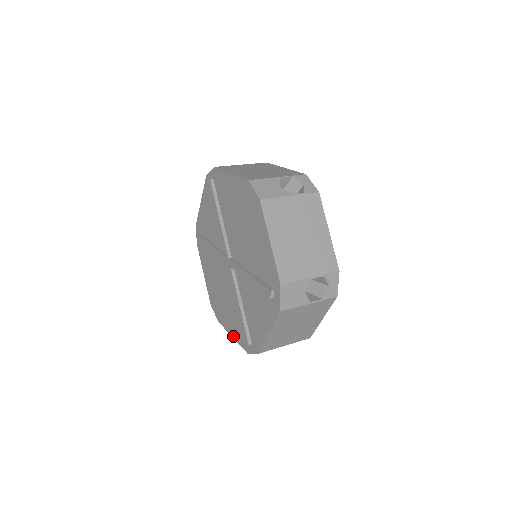
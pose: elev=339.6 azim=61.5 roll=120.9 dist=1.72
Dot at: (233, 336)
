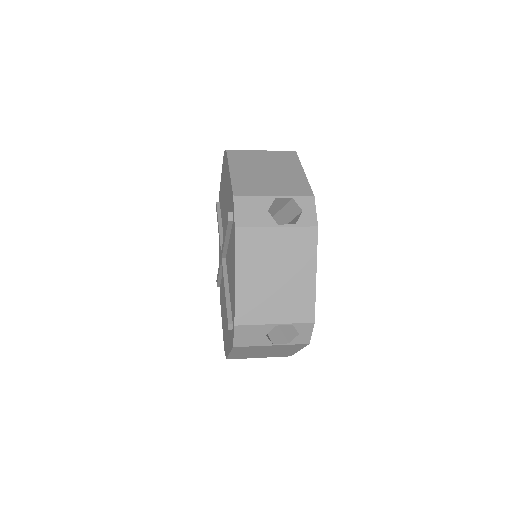
Dot at: (229, 350)
